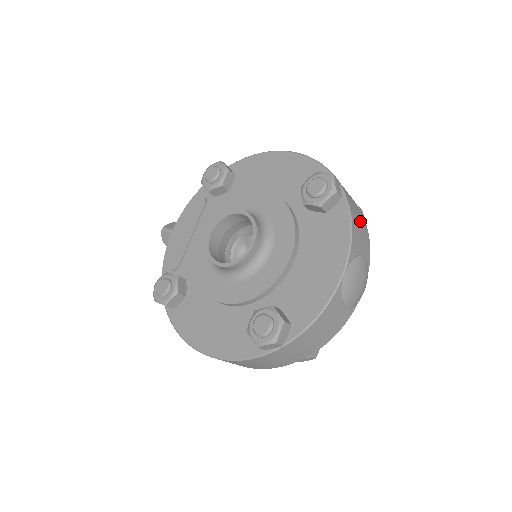
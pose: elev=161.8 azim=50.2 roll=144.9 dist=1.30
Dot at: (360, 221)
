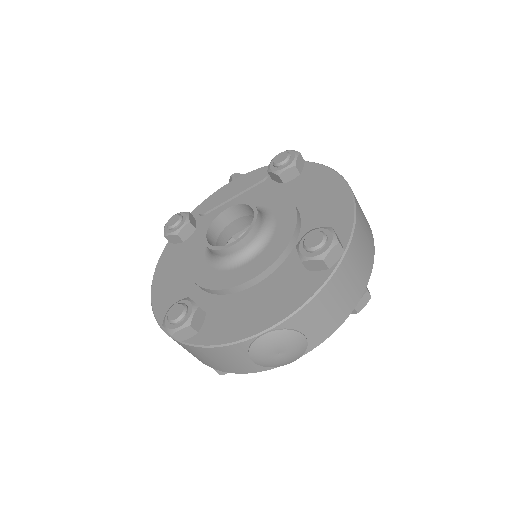
Dot at: (338, 303)
